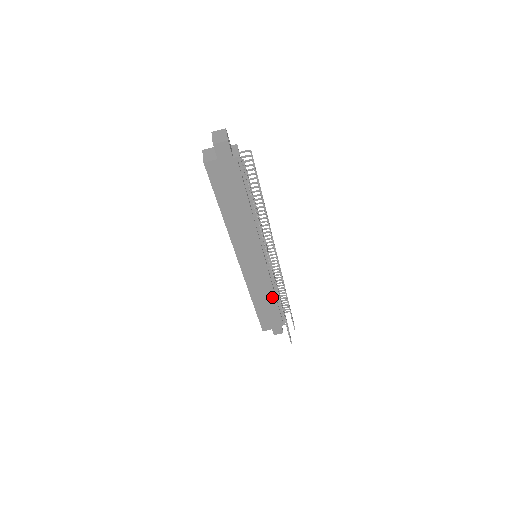
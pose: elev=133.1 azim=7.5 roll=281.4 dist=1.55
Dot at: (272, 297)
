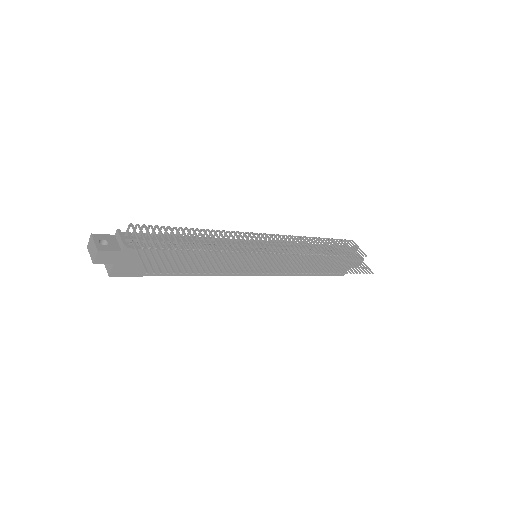
Dot at: occluded
